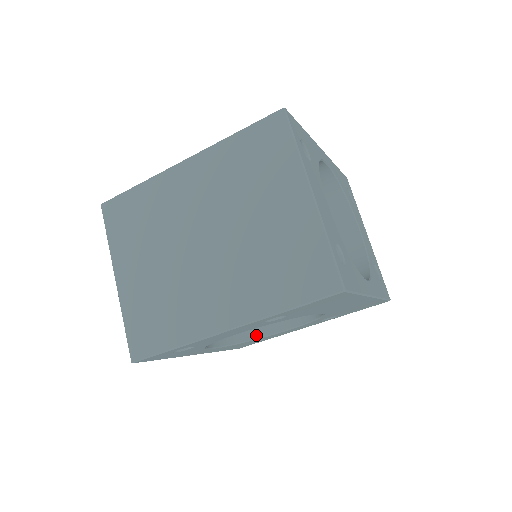
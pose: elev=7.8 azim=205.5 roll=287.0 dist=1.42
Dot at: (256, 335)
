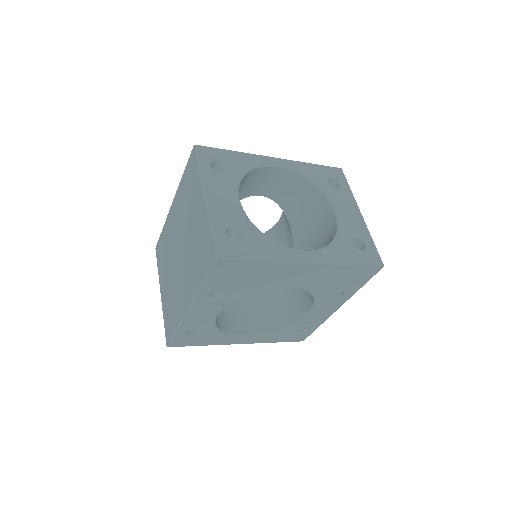
Dot at: (288, 323)
